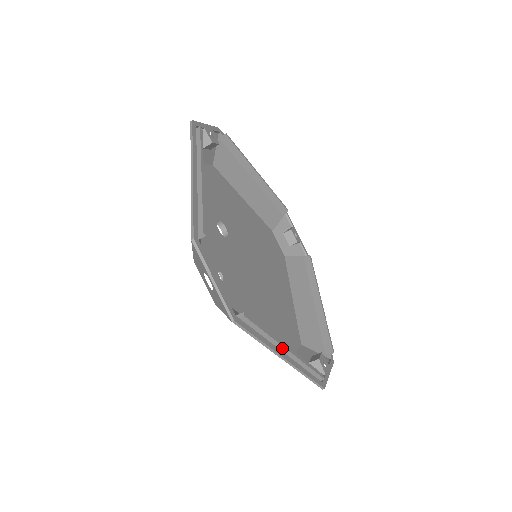
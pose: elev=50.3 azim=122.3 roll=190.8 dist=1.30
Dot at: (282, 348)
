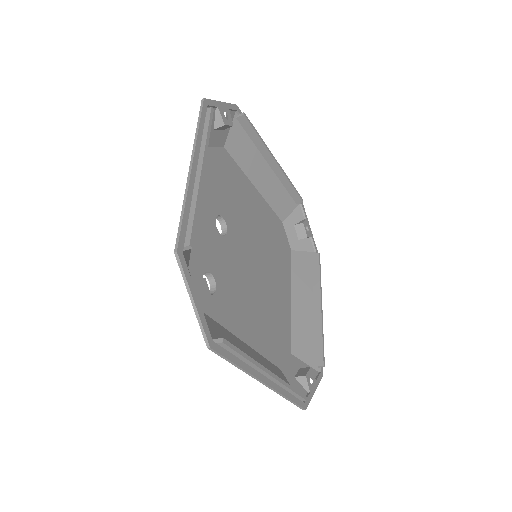
Dot at: (263, 372)
